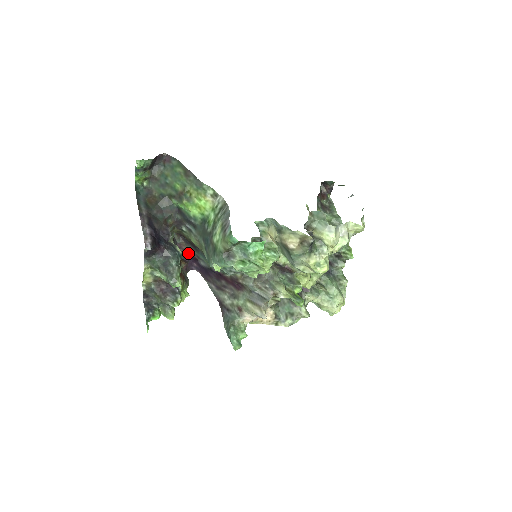
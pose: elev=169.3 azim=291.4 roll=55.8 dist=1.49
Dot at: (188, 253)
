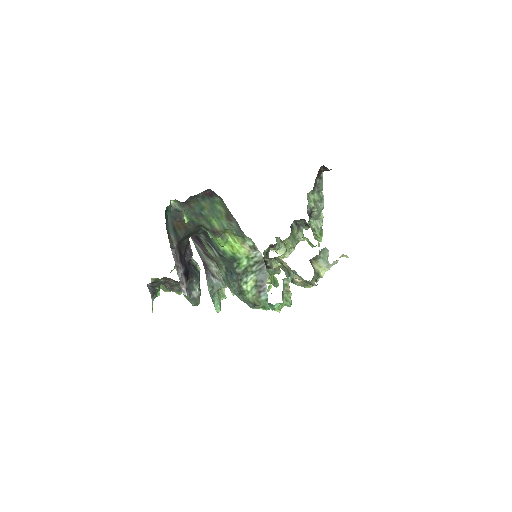
Dot at: occluded
